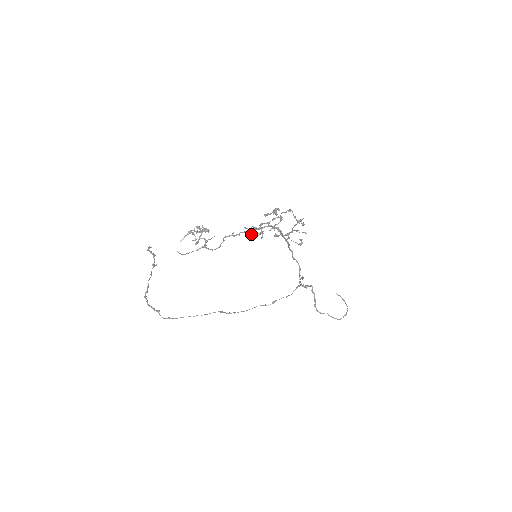
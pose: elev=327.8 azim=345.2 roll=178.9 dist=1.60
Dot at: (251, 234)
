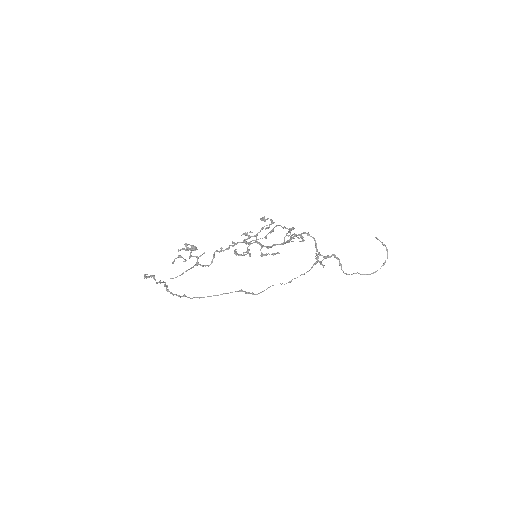
Dot at: occluded
